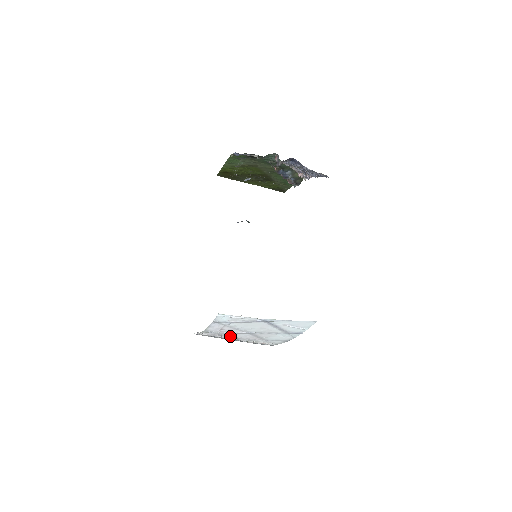
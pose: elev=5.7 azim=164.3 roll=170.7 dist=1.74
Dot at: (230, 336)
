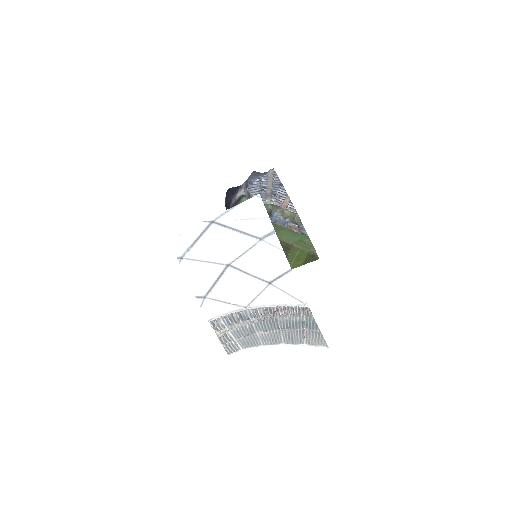
Dot at: (229, 297)
